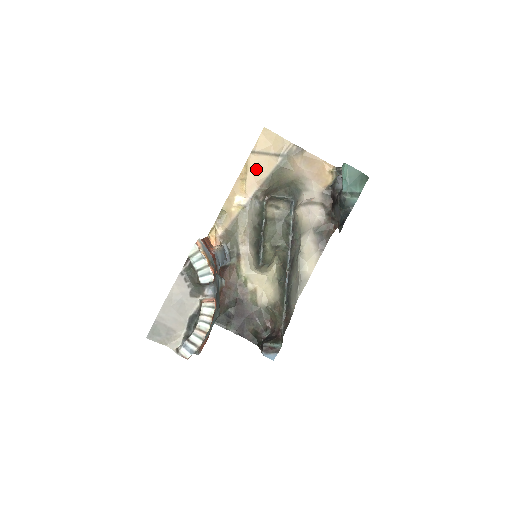
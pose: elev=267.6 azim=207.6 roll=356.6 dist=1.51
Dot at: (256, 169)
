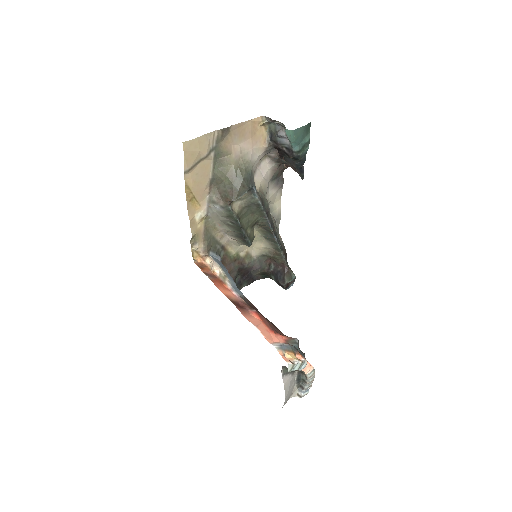
Dot at: (198, 182)
